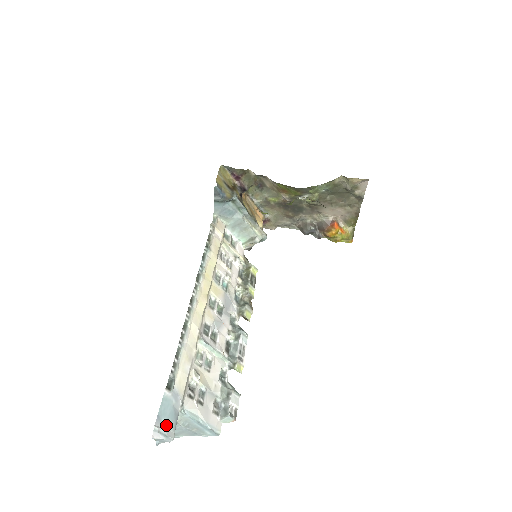
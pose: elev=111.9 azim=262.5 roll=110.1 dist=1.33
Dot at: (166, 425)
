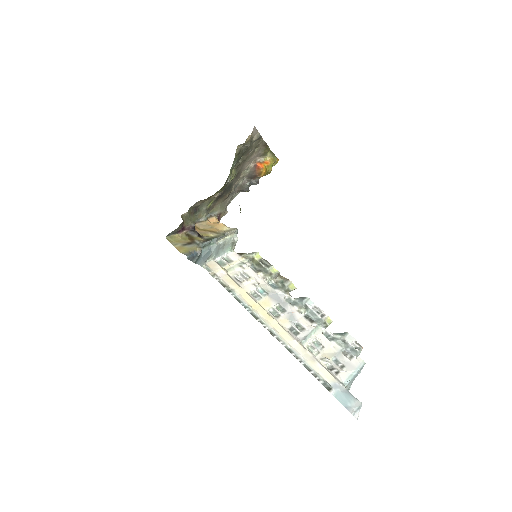
Dot at: (352, 404)
